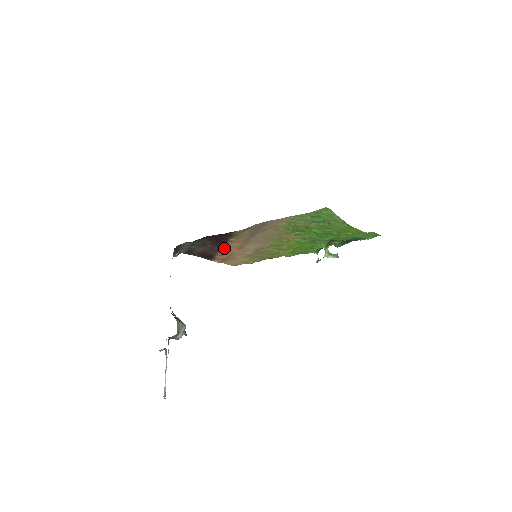
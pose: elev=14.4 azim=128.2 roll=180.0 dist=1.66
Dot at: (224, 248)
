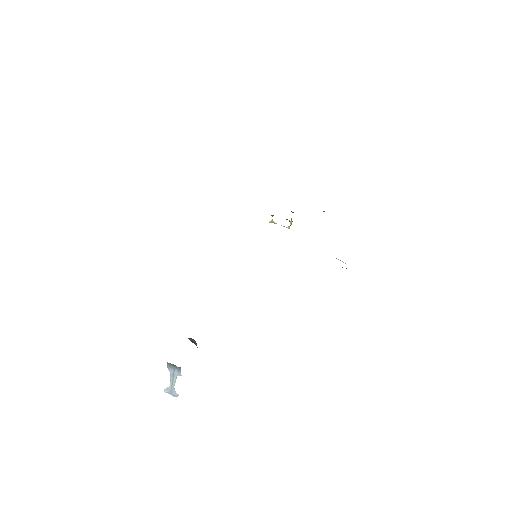
Dot at: occluded
